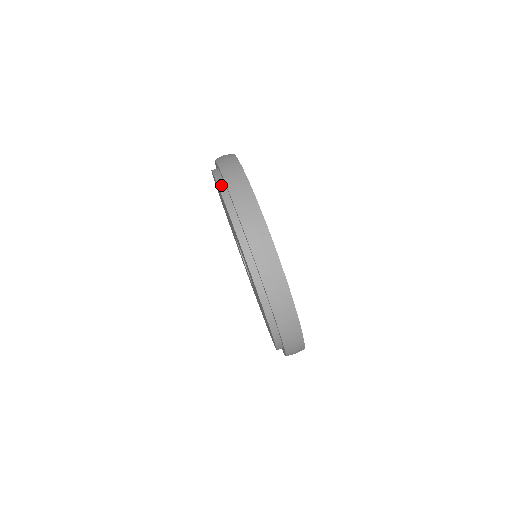
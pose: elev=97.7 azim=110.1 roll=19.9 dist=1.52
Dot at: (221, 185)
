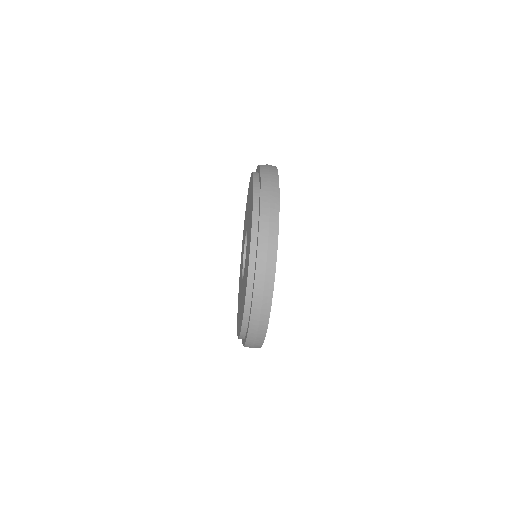
Dot at: (256, 181)
